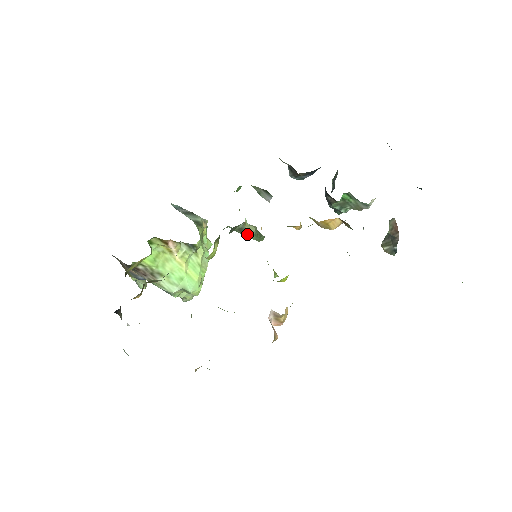
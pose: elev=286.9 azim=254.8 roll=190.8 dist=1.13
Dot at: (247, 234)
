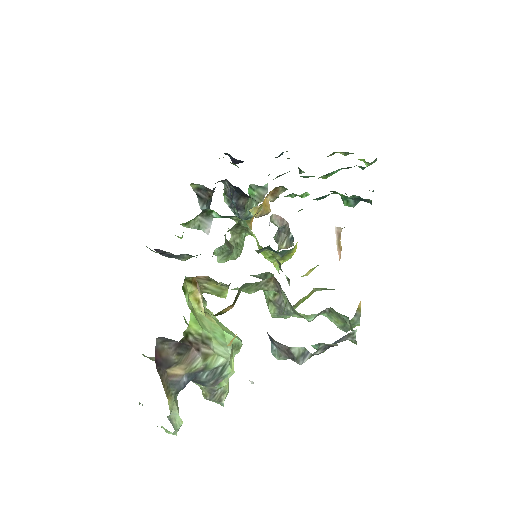
Dot at: (231, 248)
